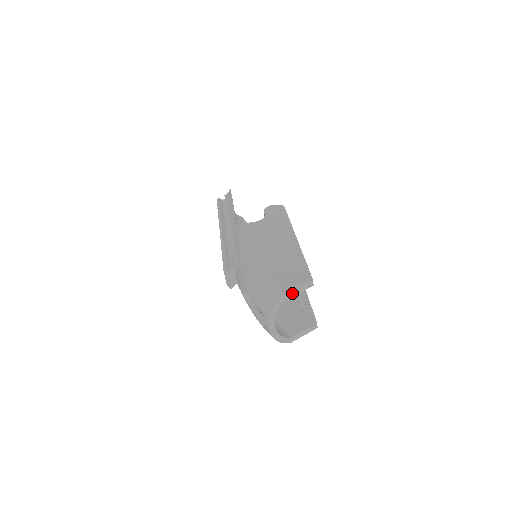
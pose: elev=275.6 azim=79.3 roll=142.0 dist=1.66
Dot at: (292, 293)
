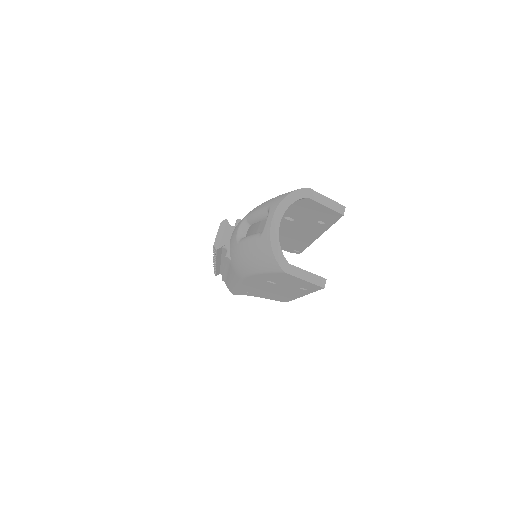
Dot at: (318, 197)
